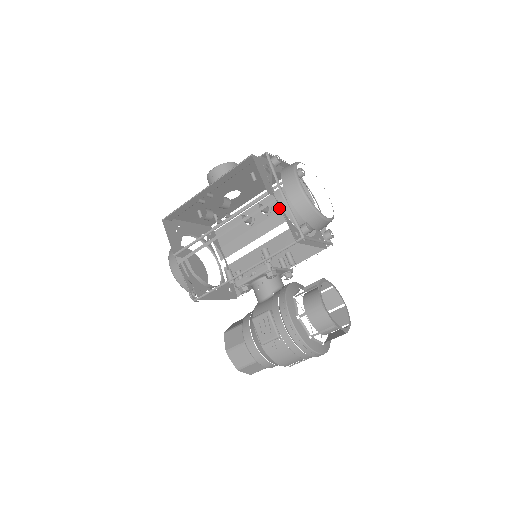
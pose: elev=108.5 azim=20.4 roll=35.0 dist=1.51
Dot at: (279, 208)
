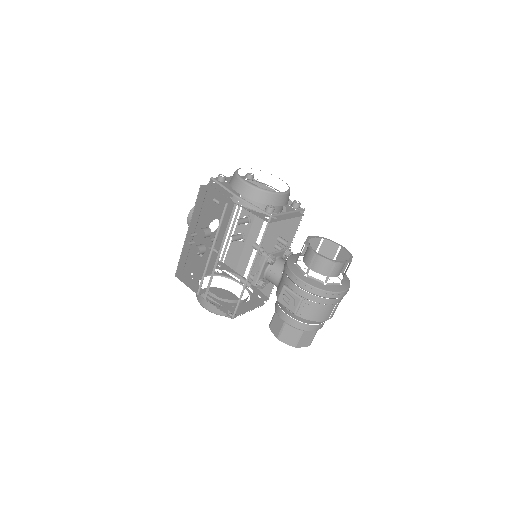
Dot at: occluded
